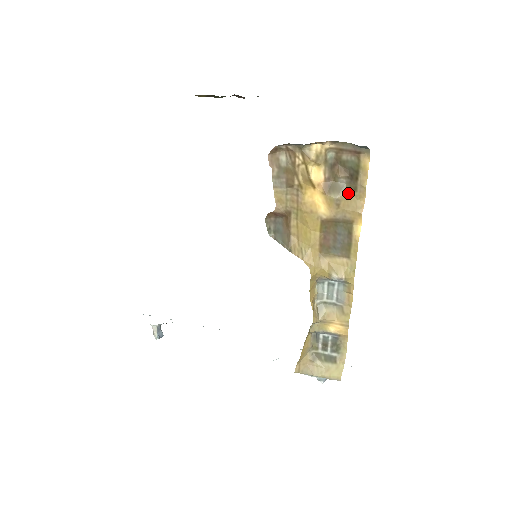
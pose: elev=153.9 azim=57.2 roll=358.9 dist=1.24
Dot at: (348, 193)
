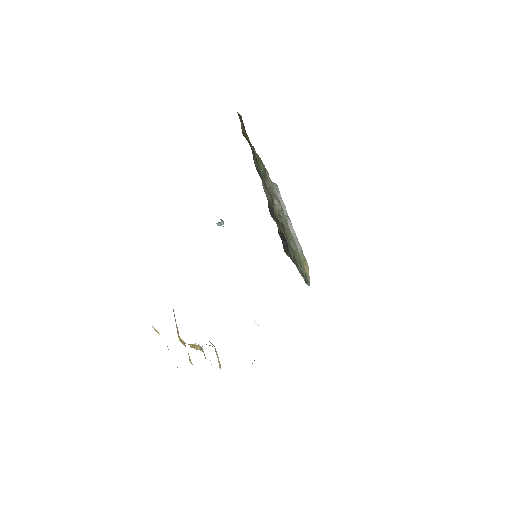
Dot at: occluded
